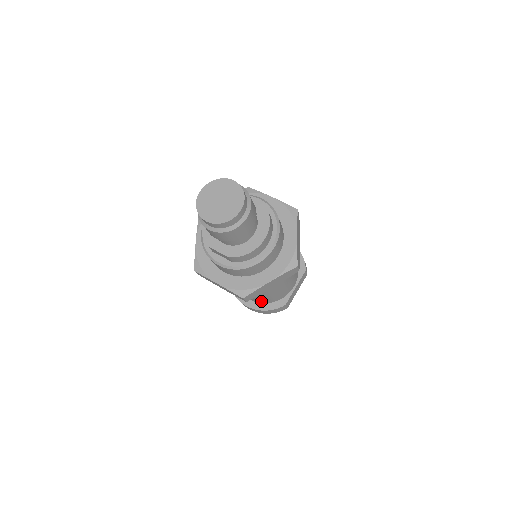
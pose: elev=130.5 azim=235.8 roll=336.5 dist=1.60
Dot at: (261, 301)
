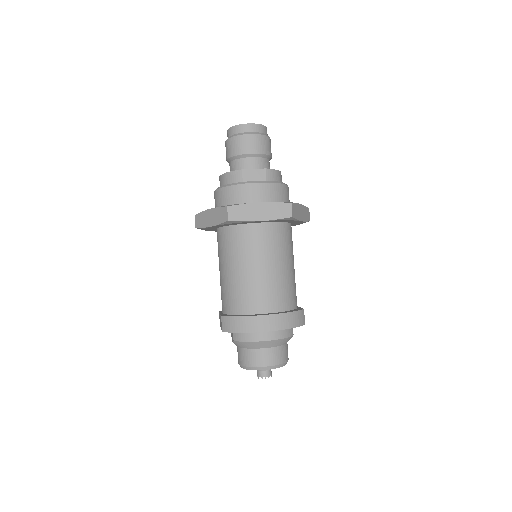
Dot at: (280, 303)
